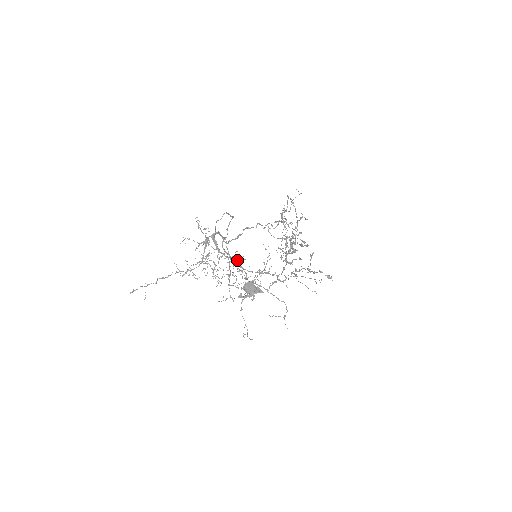
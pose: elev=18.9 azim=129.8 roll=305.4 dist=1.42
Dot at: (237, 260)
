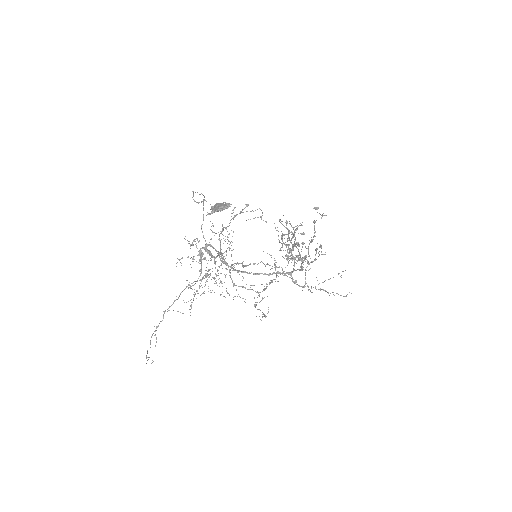
Dot at: (225, 241)
